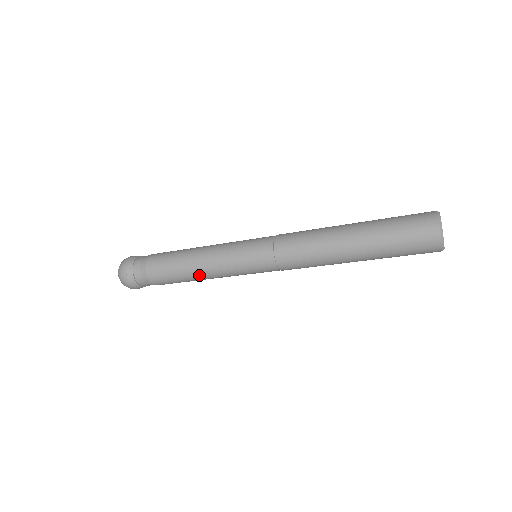
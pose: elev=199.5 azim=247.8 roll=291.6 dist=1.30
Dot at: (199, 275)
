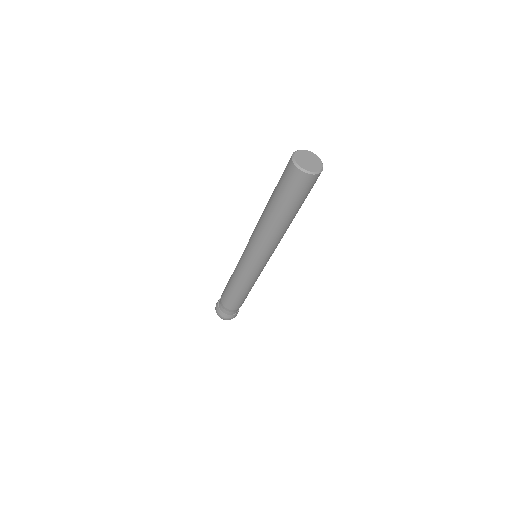
Dot at: (239, 289)
